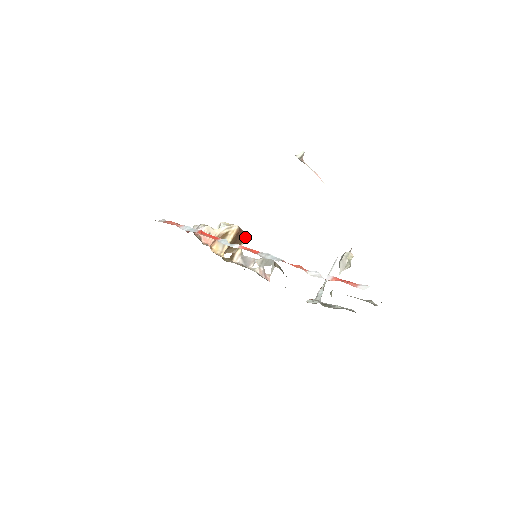
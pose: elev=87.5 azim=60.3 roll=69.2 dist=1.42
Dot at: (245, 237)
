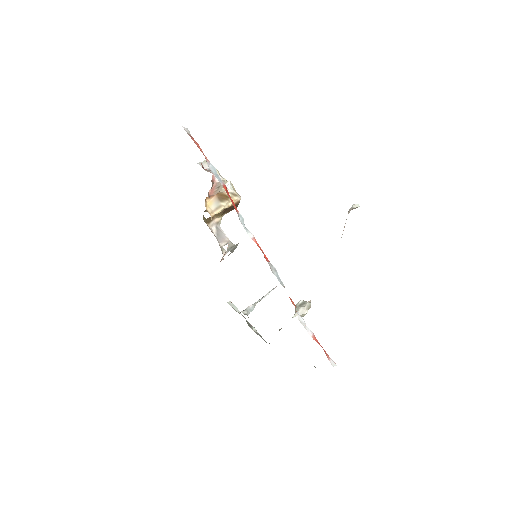
Dot at: (232, 209)
